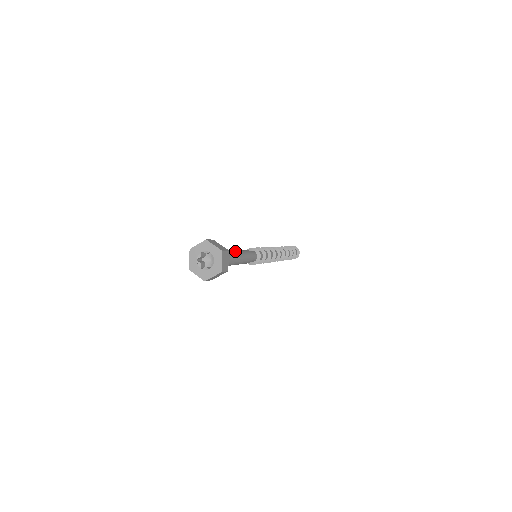
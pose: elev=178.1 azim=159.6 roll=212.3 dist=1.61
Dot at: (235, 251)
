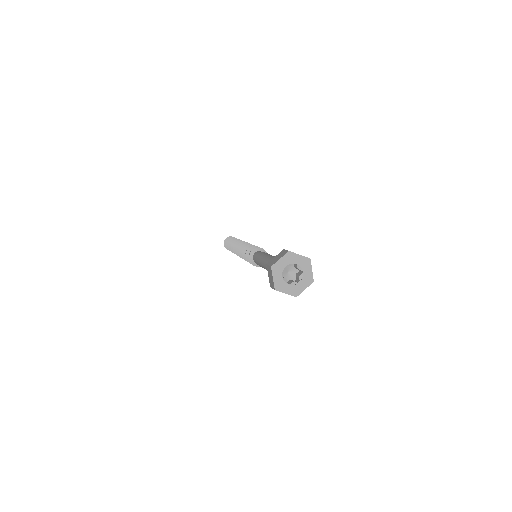
Dot at: occluded
